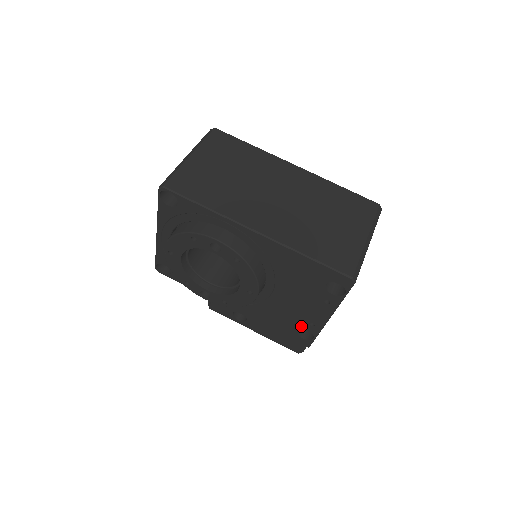
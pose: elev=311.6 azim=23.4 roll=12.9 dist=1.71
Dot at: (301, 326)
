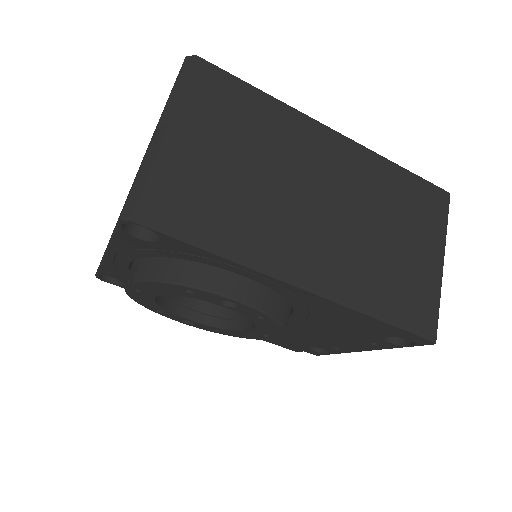
Dot at: (319, 346)
